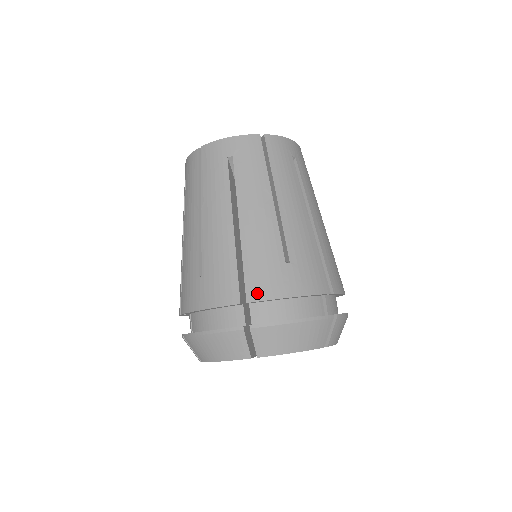
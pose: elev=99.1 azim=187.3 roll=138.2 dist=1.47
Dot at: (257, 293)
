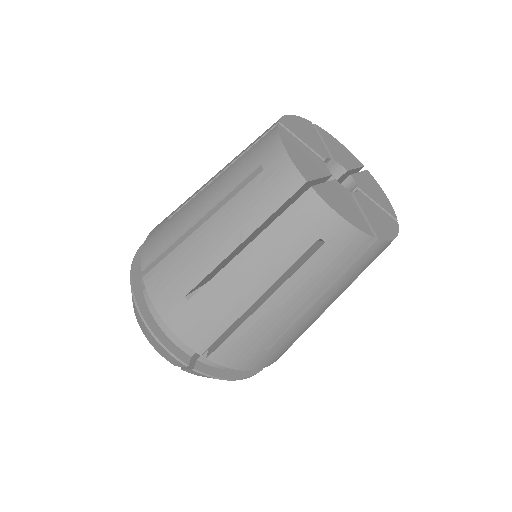
Dot at: (151, 283)
